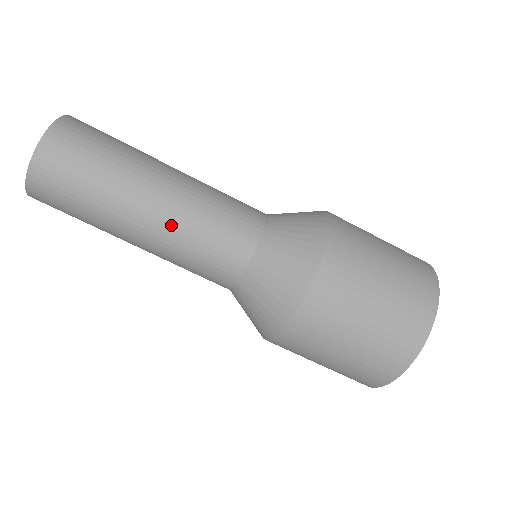
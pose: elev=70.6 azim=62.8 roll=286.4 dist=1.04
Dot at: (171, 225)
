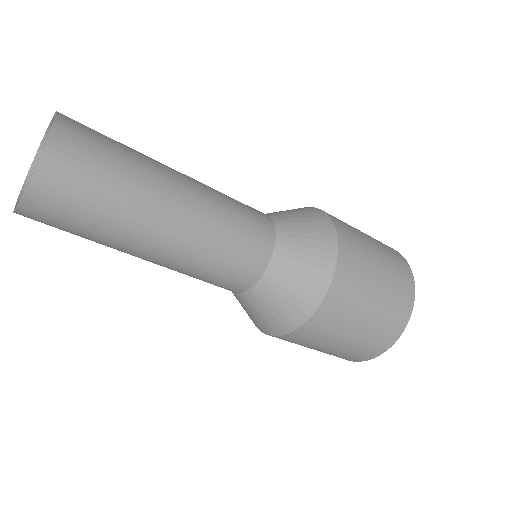
Dot at: occluded
